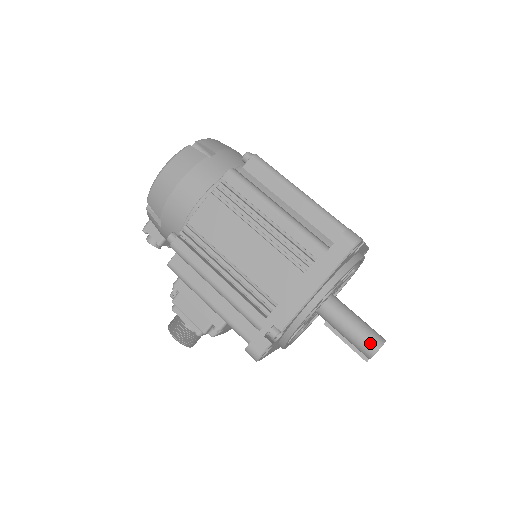
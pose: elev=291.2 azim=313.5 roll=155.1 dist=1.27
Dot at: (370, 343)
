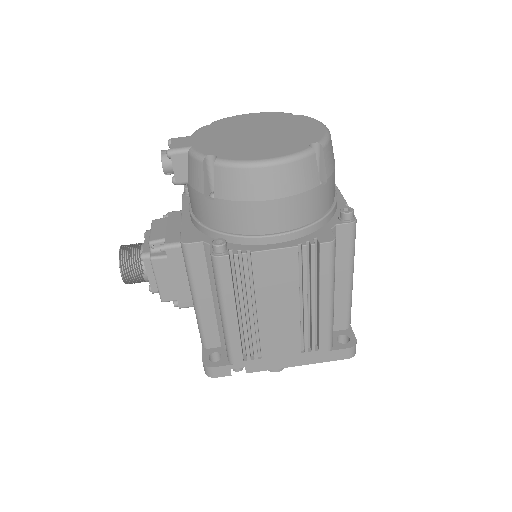
Dot at: occluded
